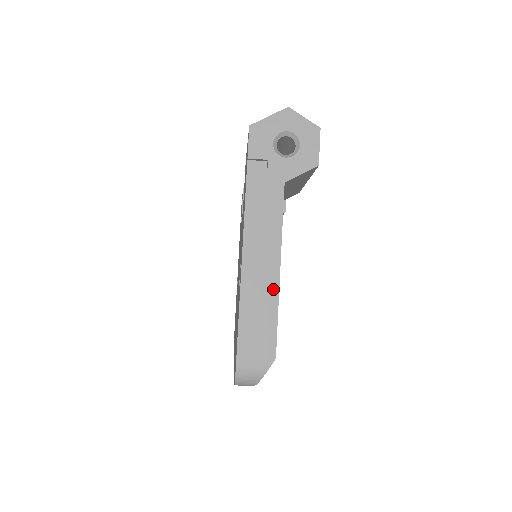
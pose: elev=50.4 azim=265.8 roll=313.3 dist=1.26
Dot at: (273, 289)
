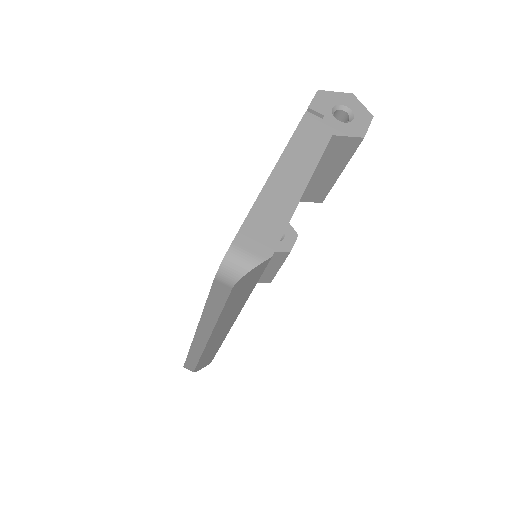
Dot at: (292, 201)
